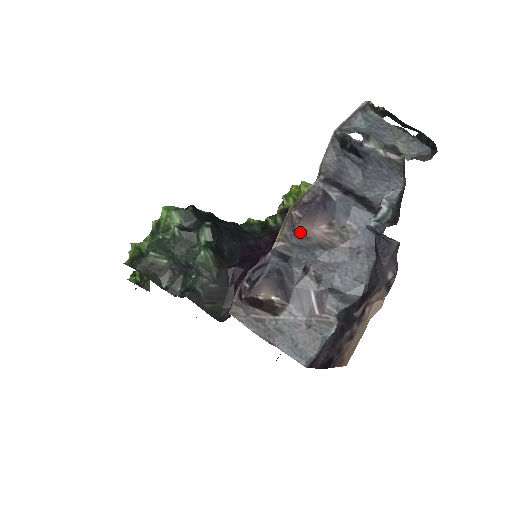
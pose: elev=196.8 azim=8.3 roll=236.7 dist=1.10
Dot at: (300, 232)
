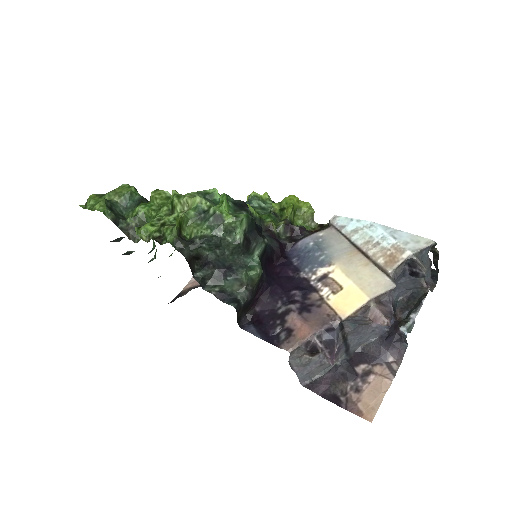
Dot at: (367, 319)
